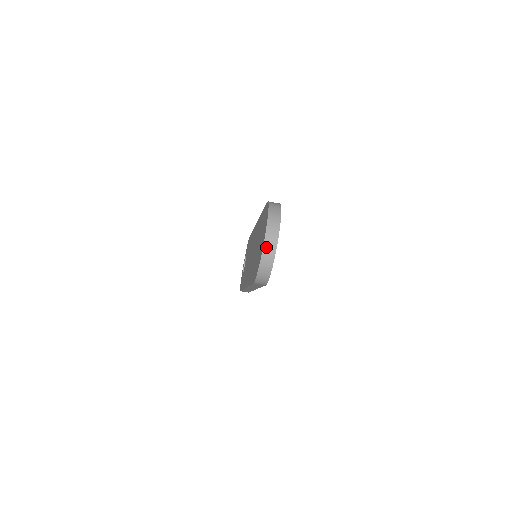
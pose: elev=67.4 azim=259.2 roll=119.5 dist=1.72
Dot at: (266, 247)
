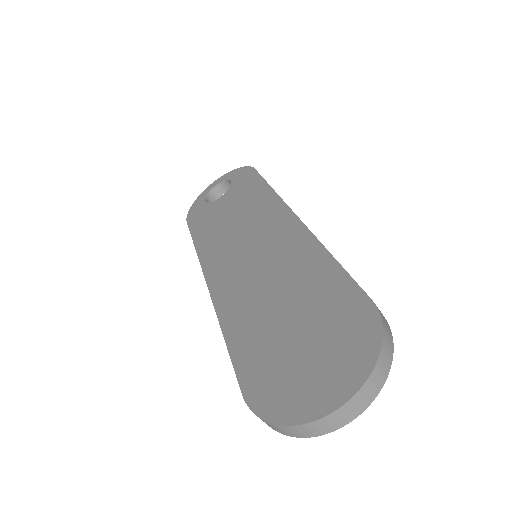
Dot at: (324, 421)
